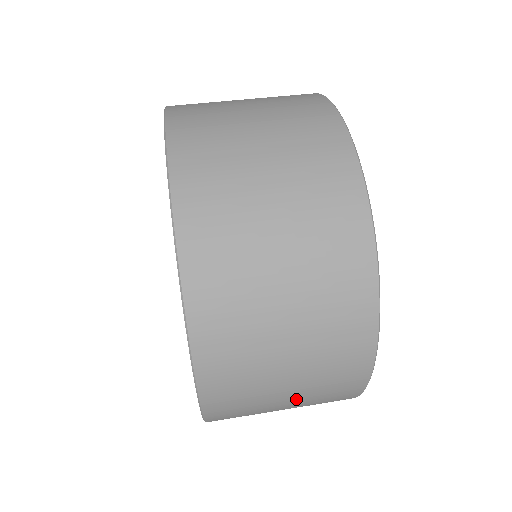
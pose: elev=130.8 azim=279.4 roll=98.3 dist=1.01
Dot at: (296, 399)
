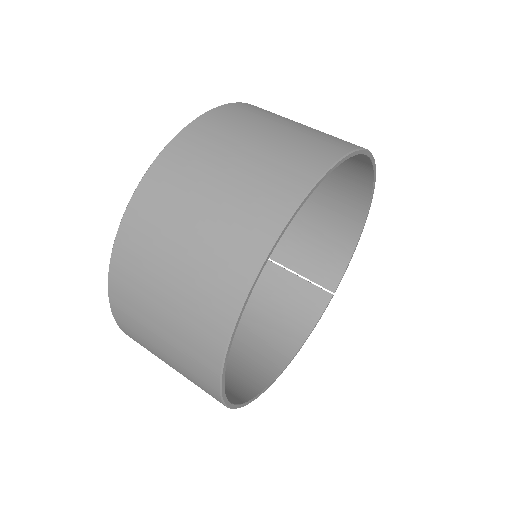
Dot at: occluded
